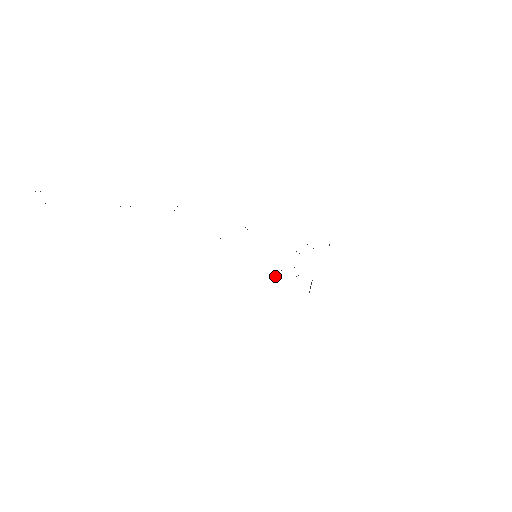
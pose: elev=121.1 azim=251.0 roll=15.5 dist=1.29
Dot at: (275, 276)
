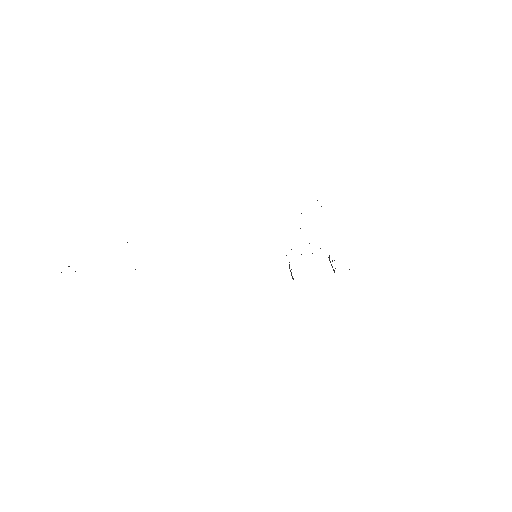
Dot at: (290, 271)
